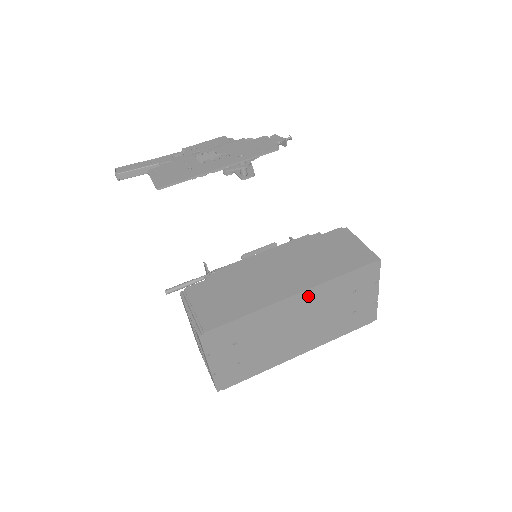
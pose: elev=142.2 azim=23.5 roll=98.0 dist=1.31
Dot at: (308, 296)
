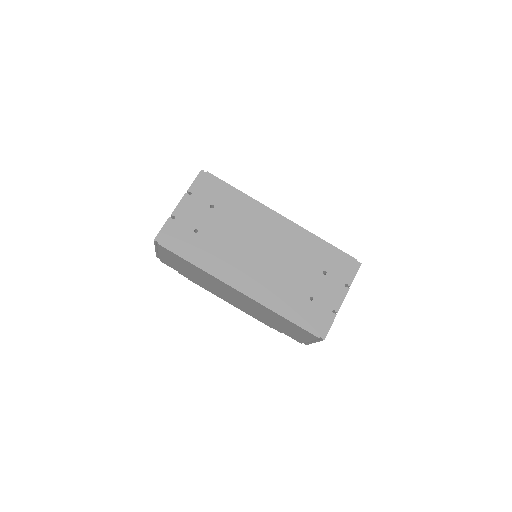
Dot at: (290, 230)
